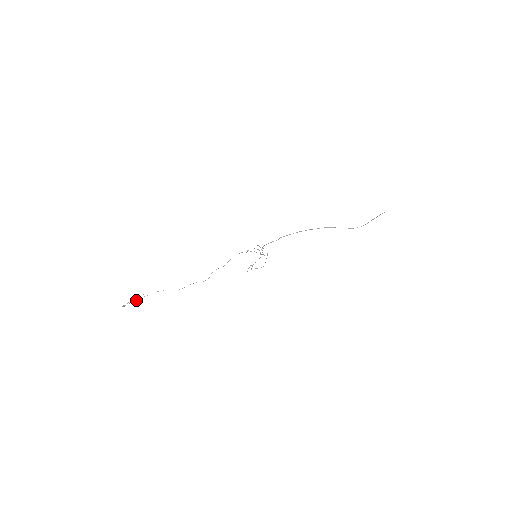
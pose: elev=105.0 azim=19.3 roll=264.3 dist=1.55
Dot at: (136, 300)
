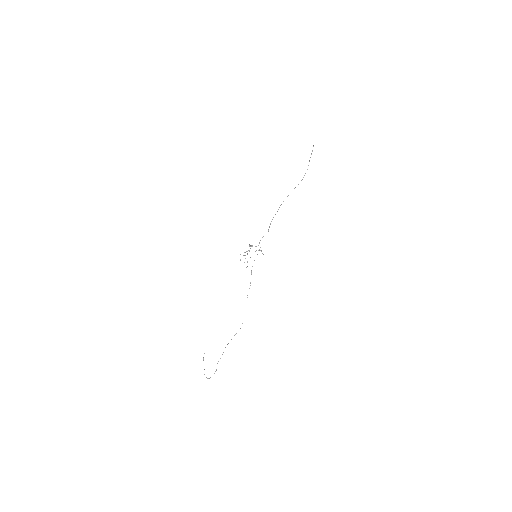
Dot at: occluded
